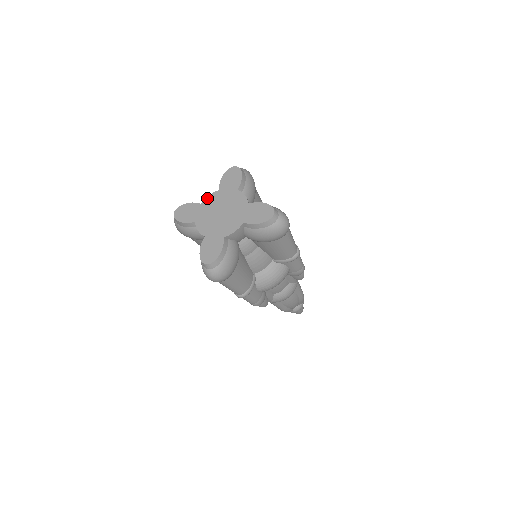
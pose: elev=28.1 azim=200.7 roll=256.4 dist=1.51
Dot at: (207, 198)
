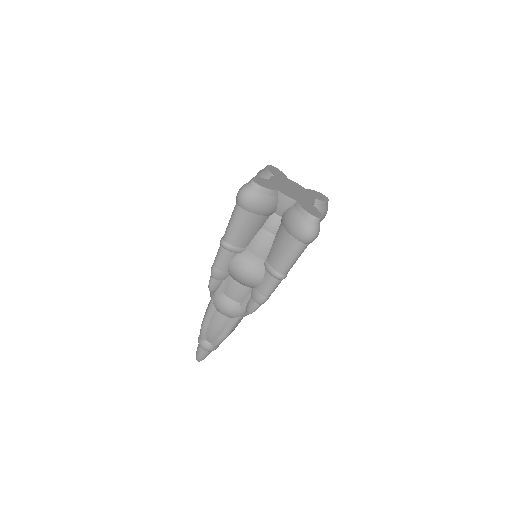
Dot at: (271, 178)
